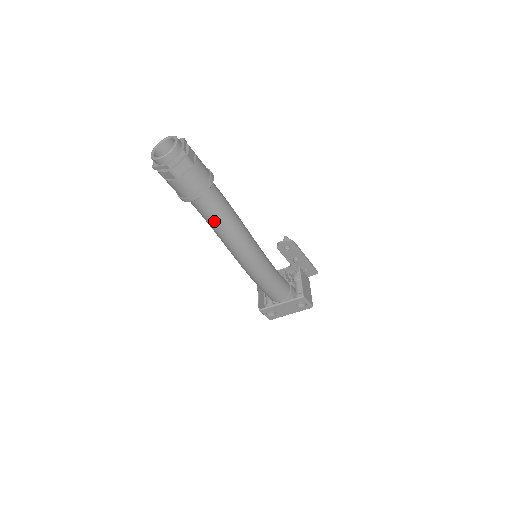
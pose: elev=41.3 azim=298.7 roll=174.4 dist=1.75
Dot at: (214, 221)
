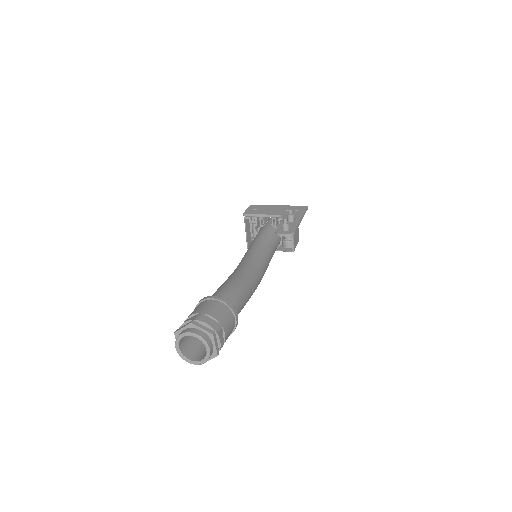
Dot at: occluded
